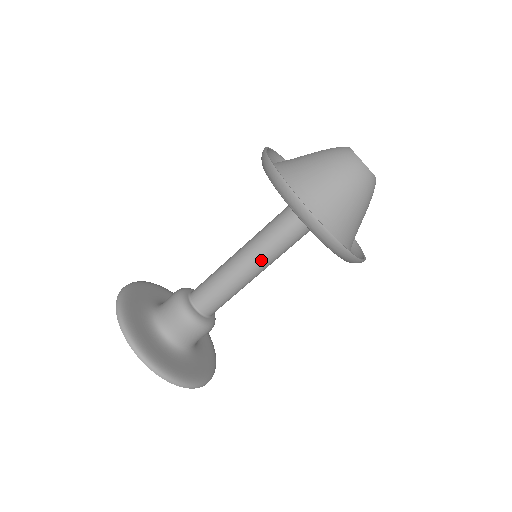
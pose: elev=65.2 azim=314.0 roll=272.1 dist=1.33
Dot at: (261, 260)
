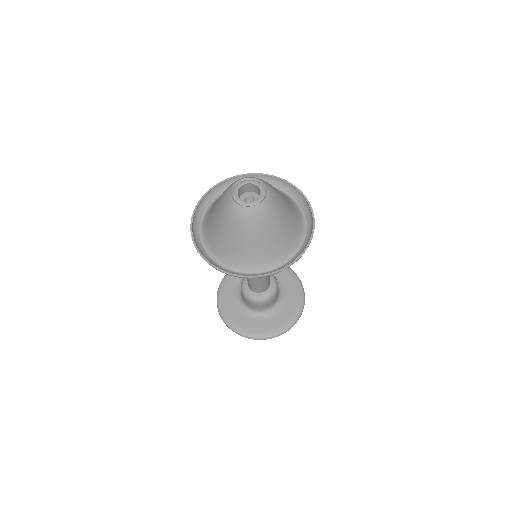
Dot at: occluded
